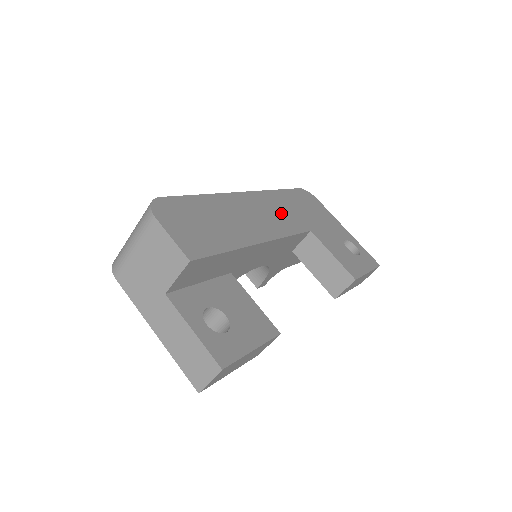
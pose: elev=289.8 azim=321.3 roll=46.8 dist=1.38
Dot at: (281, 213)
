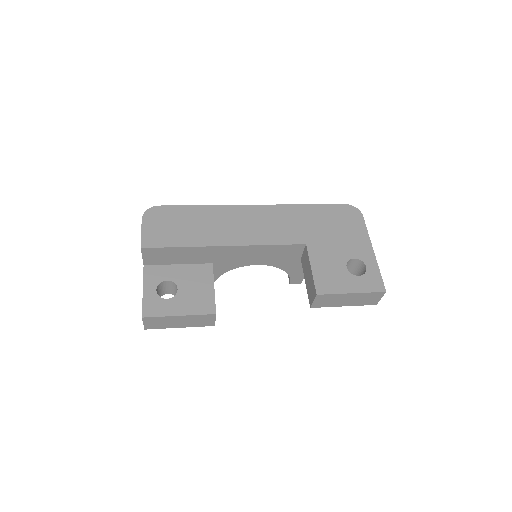
Dot at: (281, 225)
